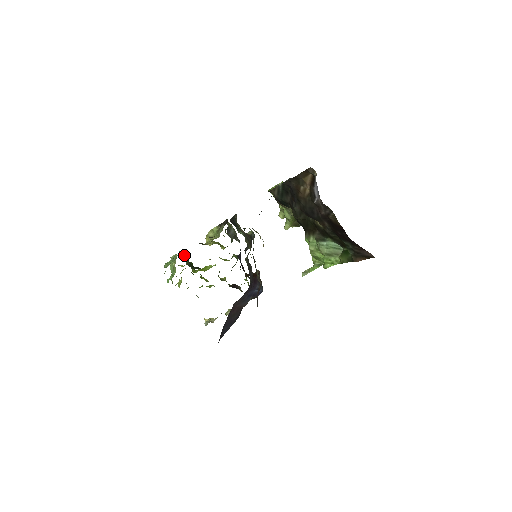
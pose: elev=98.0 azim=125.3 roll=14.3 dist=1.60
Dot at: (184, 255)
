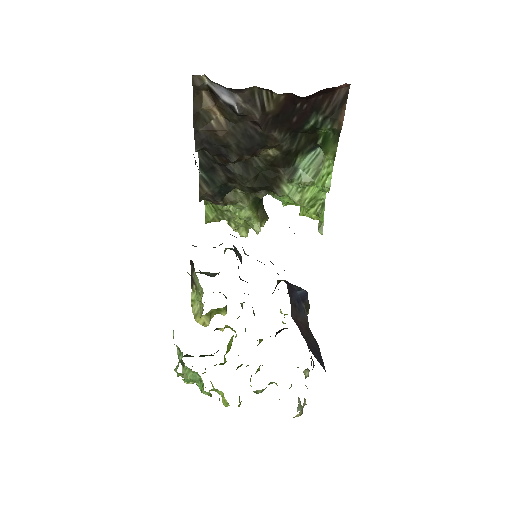
Dot at: occluded
